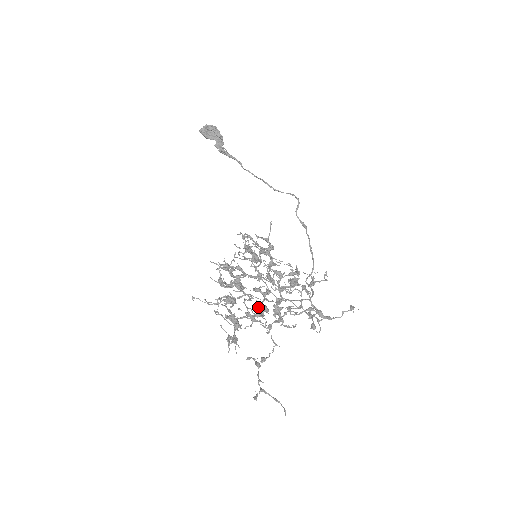
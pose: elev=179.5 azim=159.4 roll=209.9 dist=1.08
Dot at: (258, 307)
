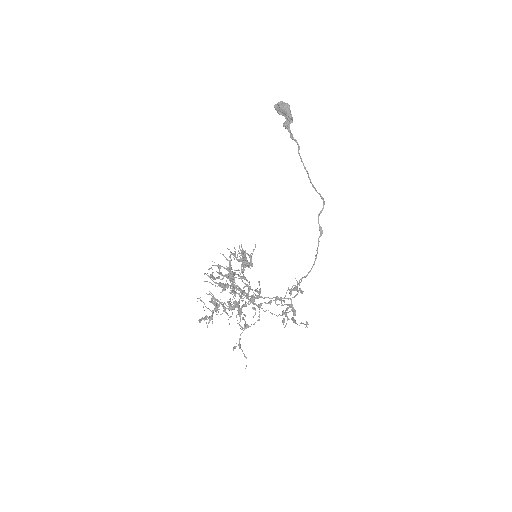
Dot at: (229, 304)
